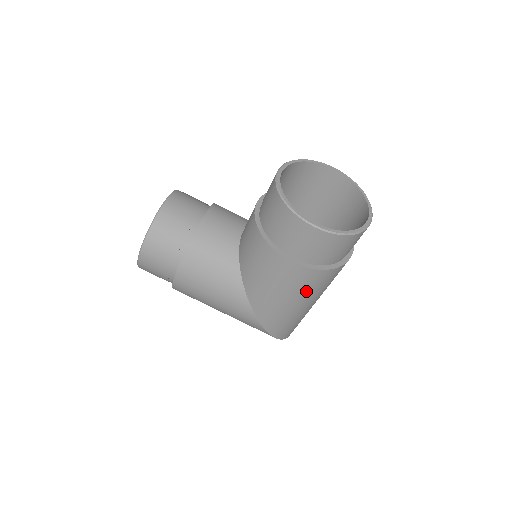
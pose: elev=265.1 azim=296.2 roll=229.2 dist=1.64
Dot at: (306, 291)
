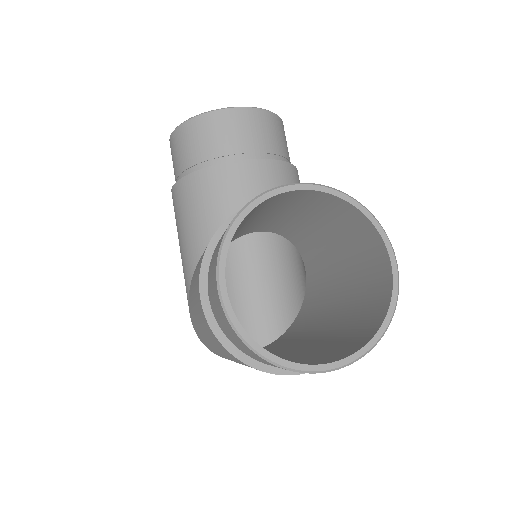
Dot at: occluded
